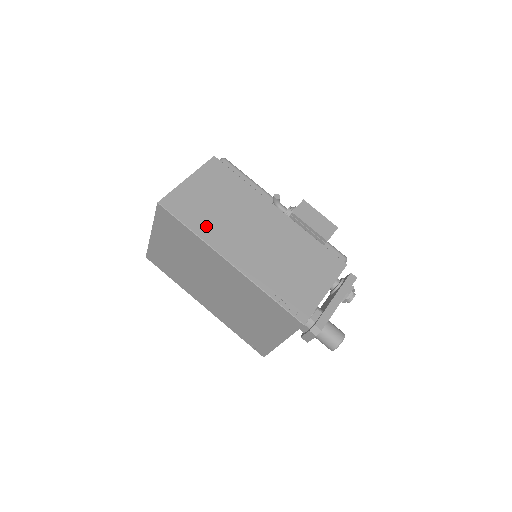
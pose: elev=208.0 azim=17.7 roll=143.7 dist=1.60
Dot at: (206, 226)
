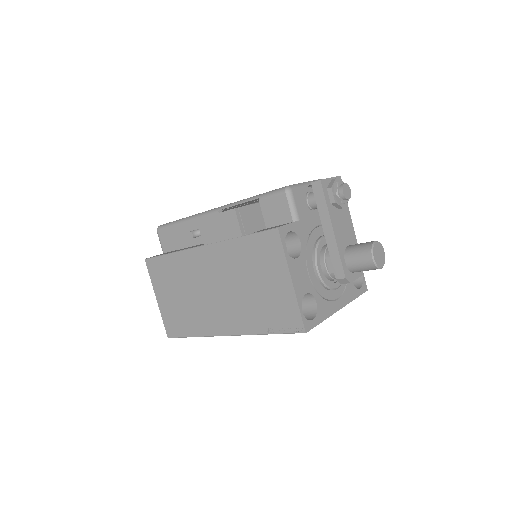
Dot at: (194, 324)
